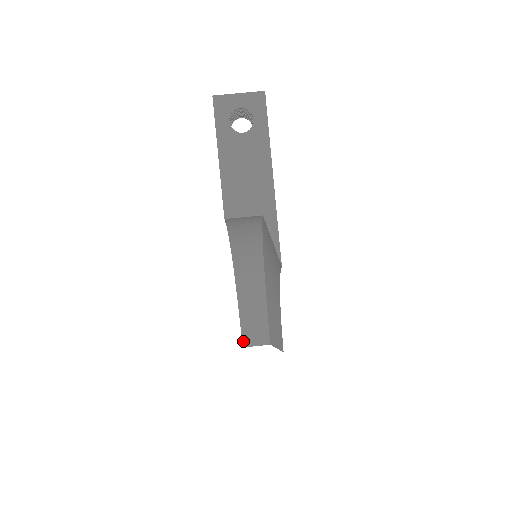
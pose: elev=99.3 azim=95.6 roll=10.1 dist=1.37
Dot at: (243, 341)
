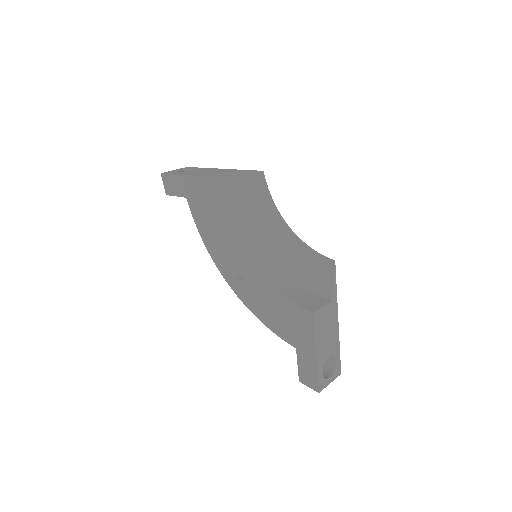
Dot at: (308, 310)
